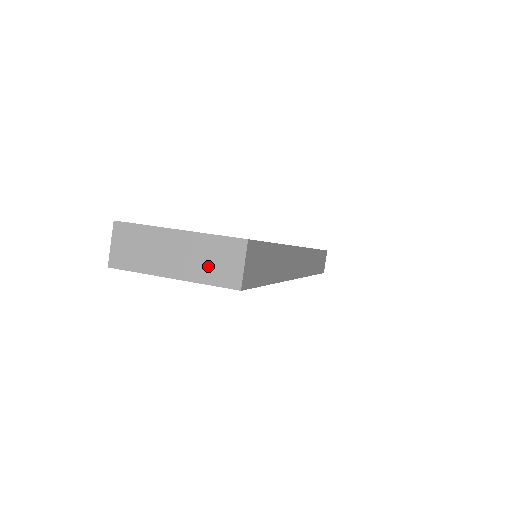
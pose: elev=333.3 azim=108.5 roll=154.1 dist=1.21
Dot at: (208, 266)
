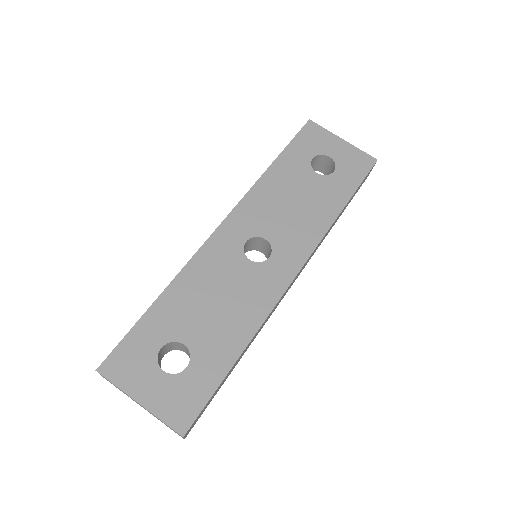
Dot at: occluded
